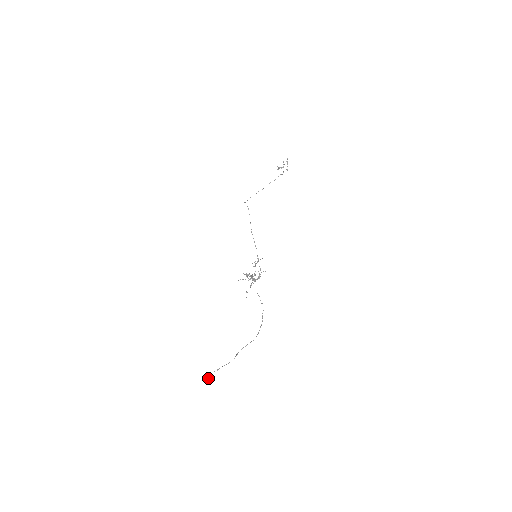
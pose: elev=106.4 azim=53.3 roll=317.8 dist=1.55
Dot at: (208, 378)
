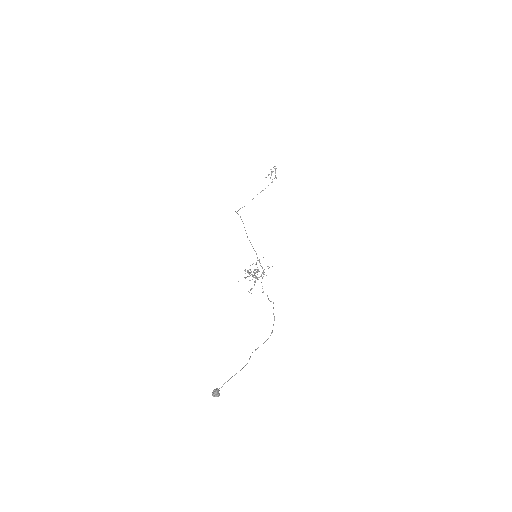
Dot at: (218, 391)
